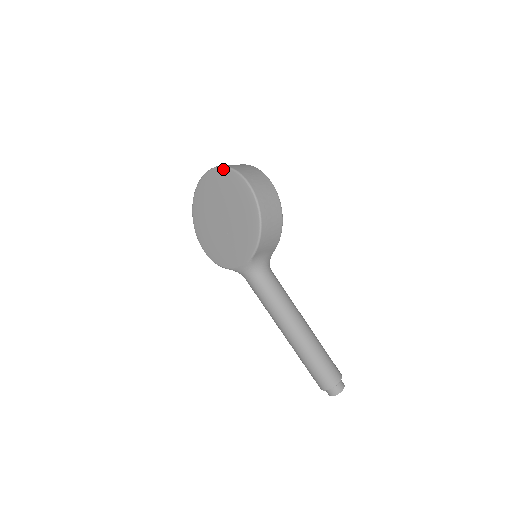
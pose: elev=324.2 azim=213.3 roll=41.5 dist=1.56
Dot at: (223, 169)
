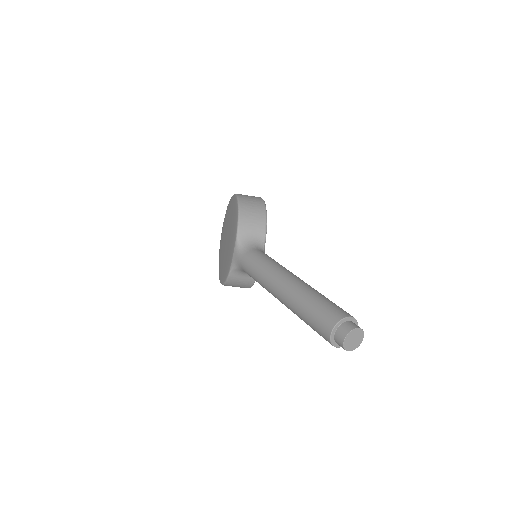
Dot at: occluded
